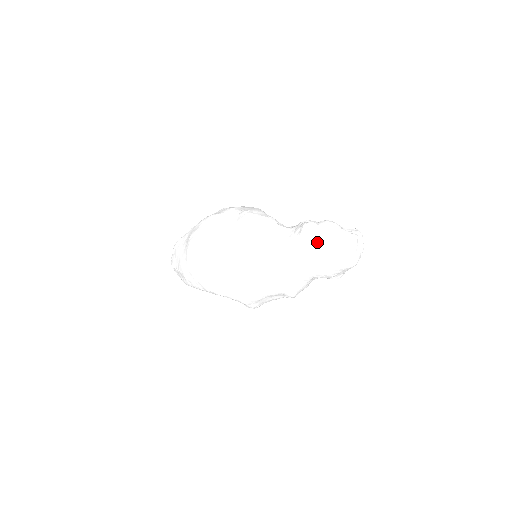
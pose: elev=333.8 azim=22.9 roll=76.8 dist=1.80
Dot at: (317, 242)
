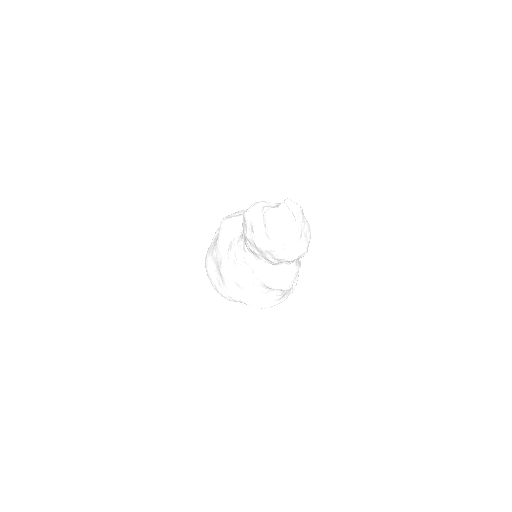
Dot at: (248, 228)
